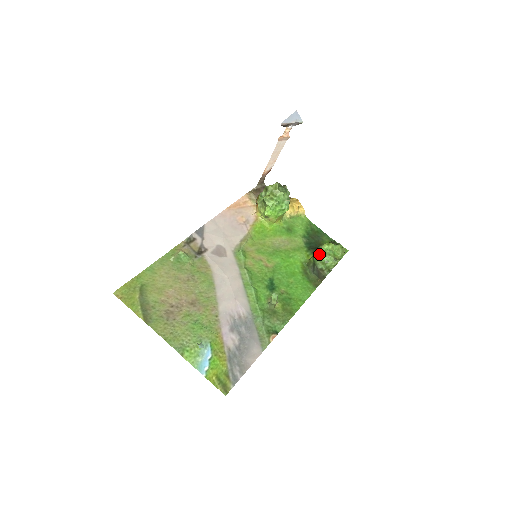
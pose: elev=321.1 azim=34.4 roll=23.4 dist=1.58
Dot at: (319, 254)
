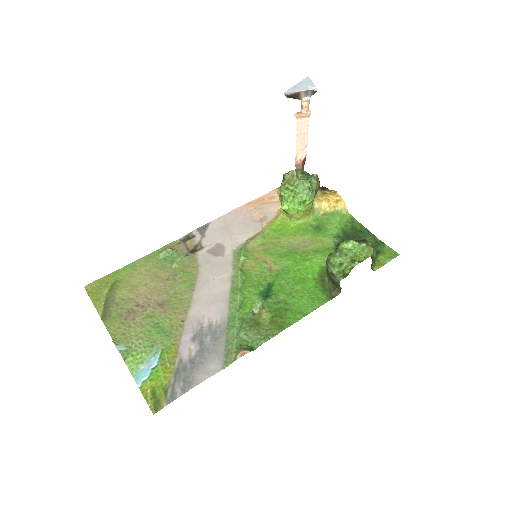
Dot at: (332, 254)
